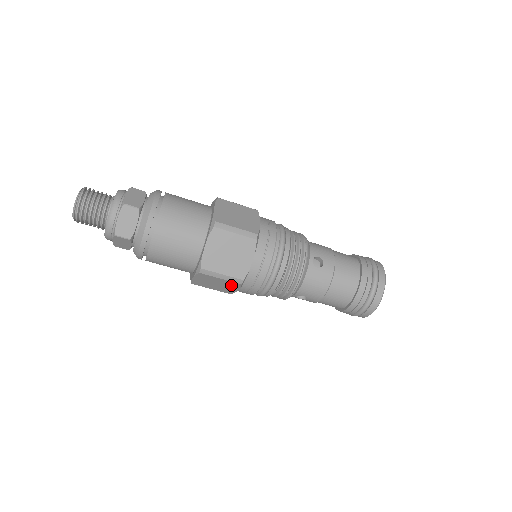
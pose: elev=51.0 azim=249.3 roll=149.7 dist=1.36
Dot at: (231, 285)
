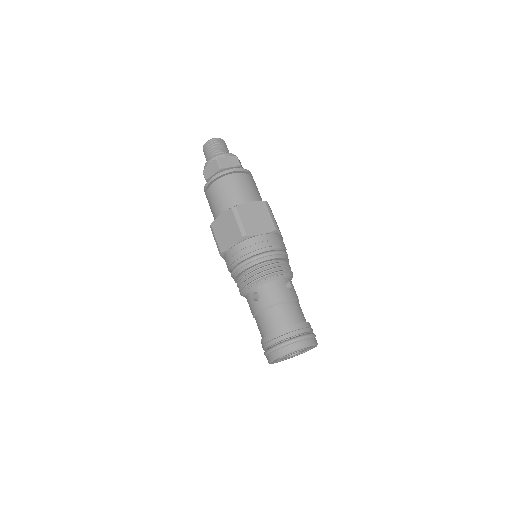
Dot at: (234, 236)
